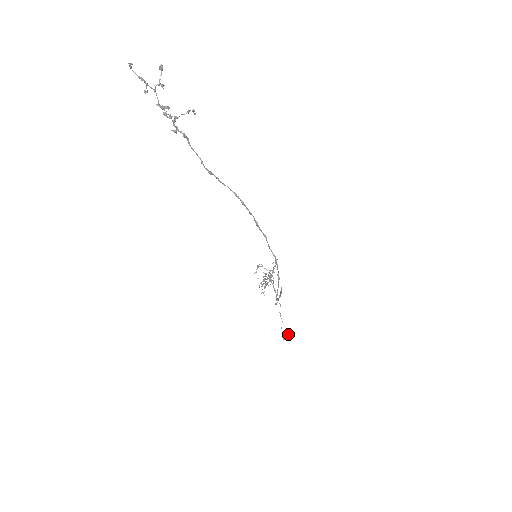
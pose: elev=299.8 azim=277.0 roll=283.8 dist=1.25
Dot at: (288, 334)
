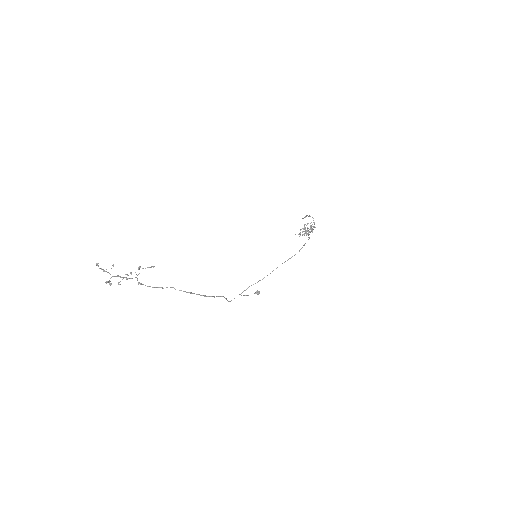
Dot at: (258, 294)
